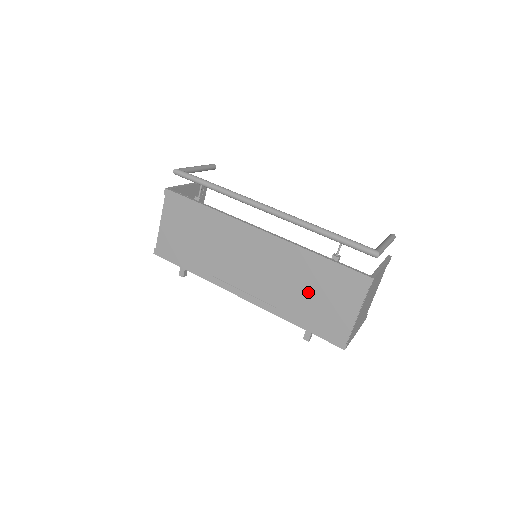
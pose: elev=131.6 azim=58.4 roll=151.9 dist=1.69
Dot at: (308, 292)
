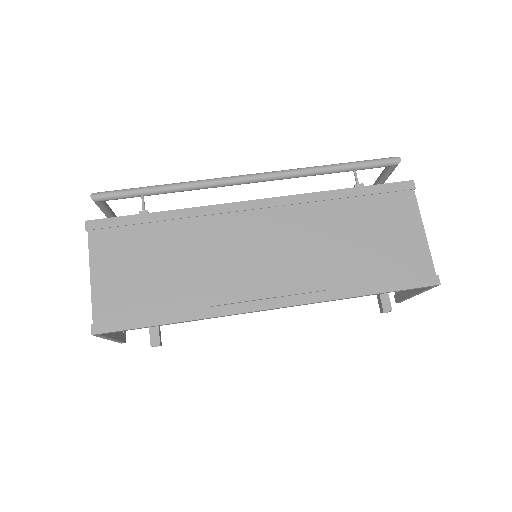
Dot at: (355, 241)
